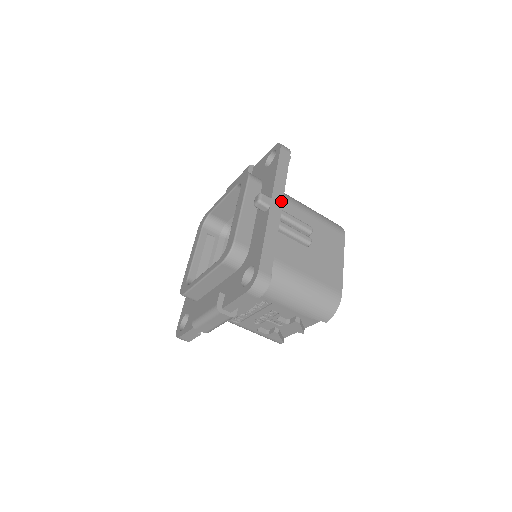
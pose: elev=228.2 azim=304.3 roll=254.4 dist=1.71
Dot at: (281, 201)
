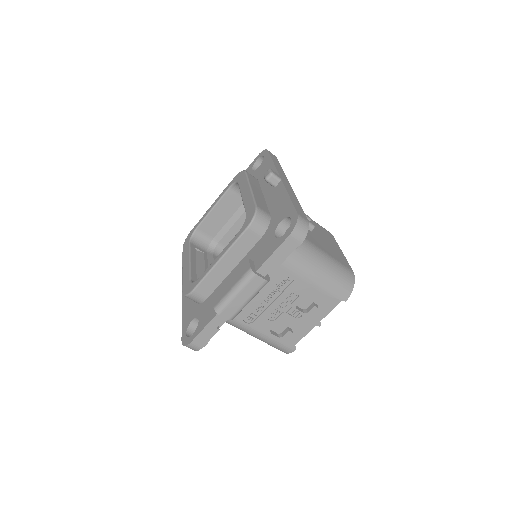
Dot at: (287, 180)
